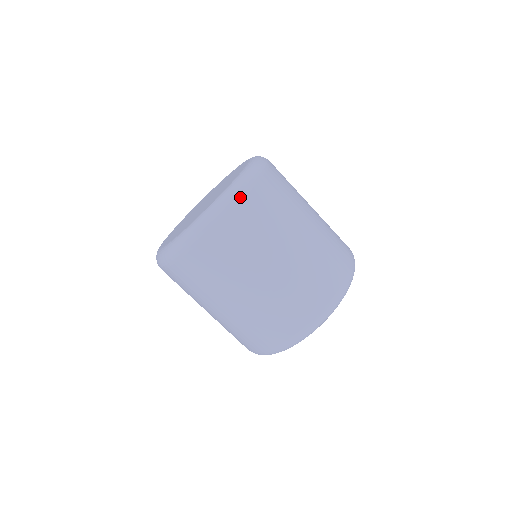
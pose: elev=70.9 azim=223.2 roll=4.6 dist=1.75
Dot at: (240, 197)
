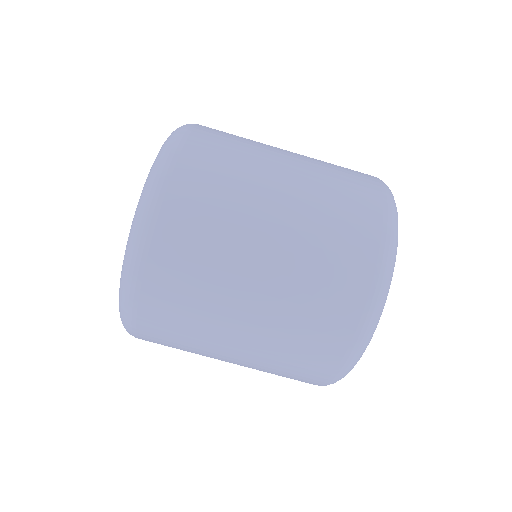
Dot at: (140, 264)
